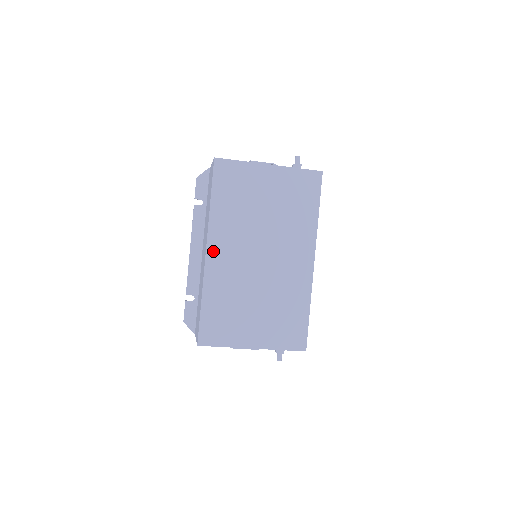
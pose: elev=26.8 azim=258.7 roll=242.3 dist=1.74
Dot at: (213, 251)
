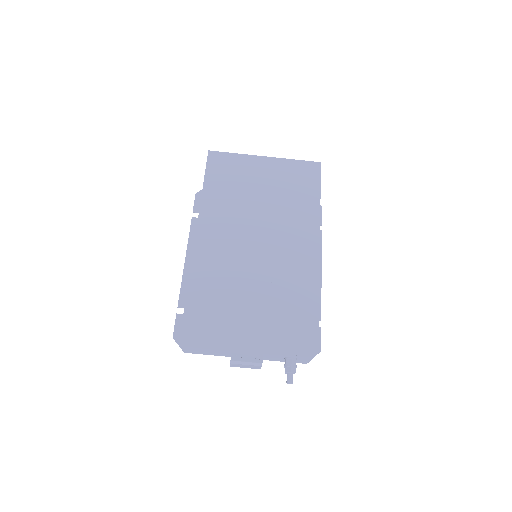
Dot at: (204, 233)
